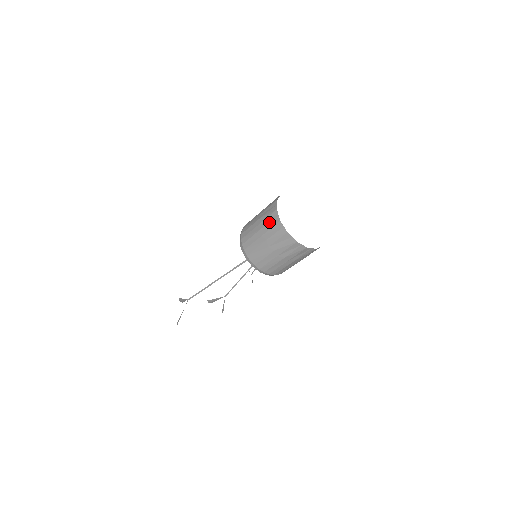
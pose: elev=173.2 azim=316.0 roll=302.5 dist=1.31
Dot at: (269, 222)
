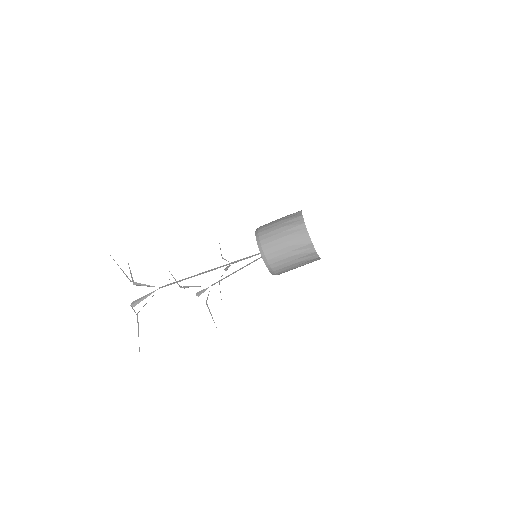
Dot at: (300, 242)
